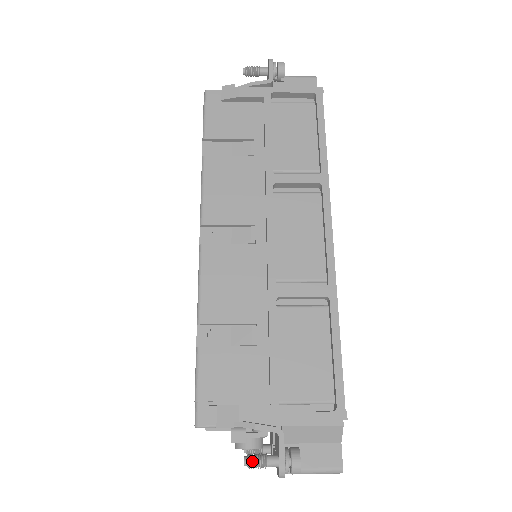
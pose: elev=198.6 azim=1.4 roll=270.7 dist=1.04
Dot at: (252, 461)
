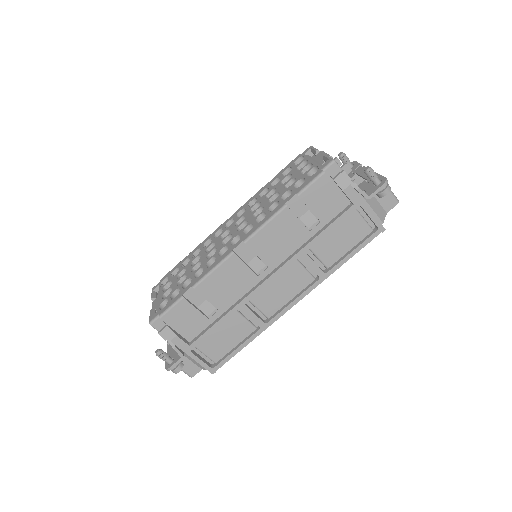
Dot at: (160, 355)
